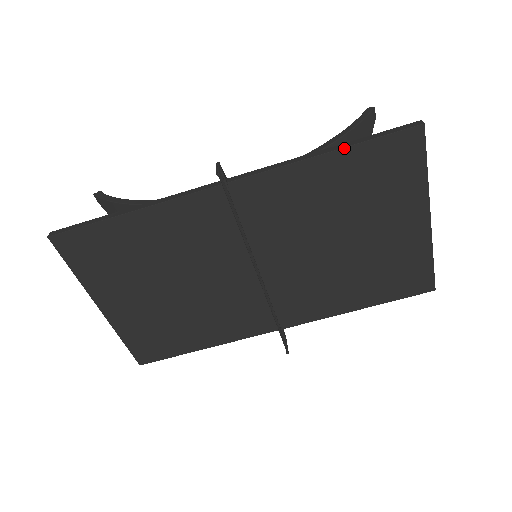
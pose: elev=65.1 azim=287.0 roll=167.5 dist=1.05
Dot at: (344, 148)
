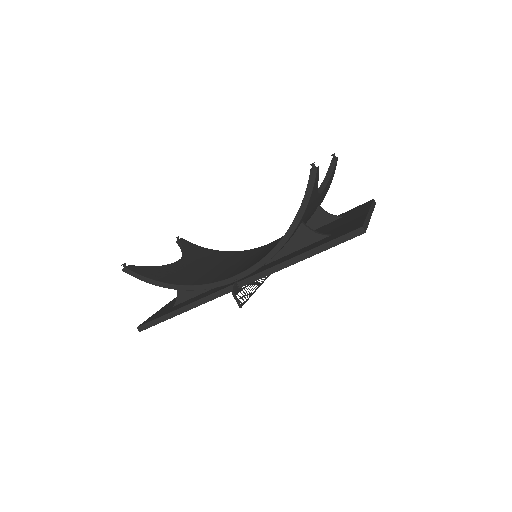
Dot at: occluded
